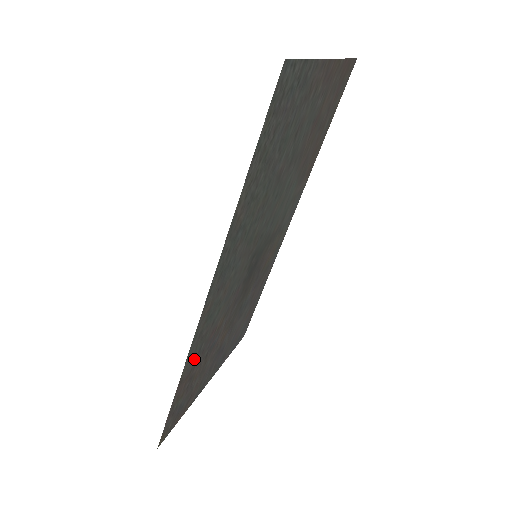
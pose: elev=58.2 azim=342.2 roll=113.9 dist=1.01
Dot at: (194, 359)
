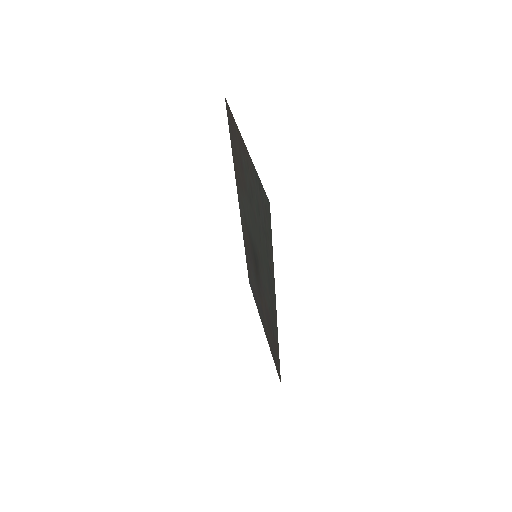
Dot at: (274, 335)
